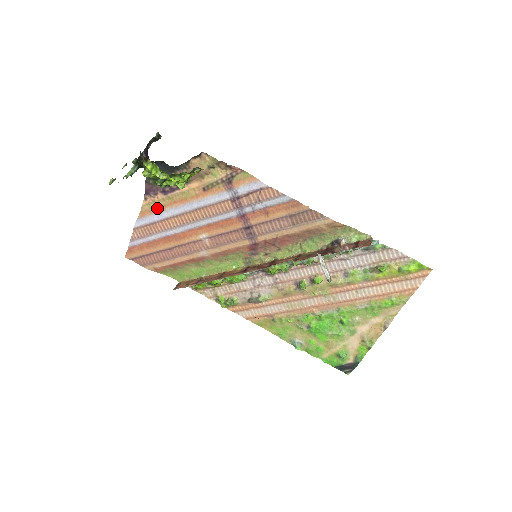
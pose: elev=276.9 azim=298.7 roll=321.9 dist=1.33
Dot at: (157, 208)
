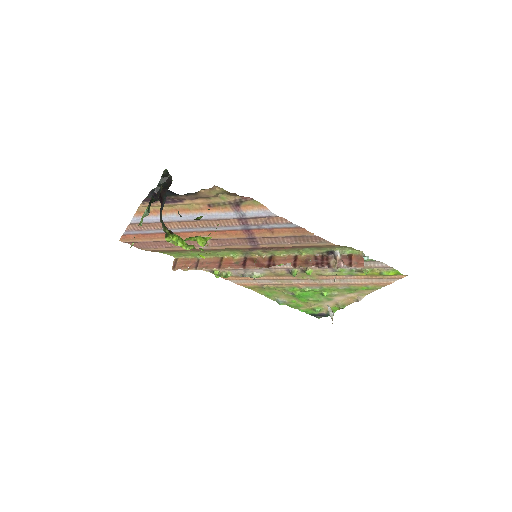
Dot at: (156, 211)
